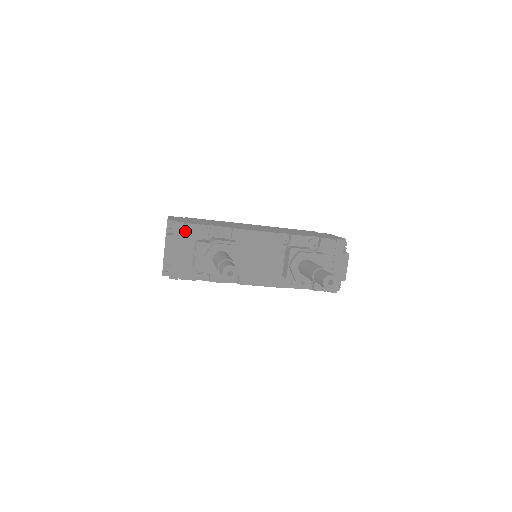
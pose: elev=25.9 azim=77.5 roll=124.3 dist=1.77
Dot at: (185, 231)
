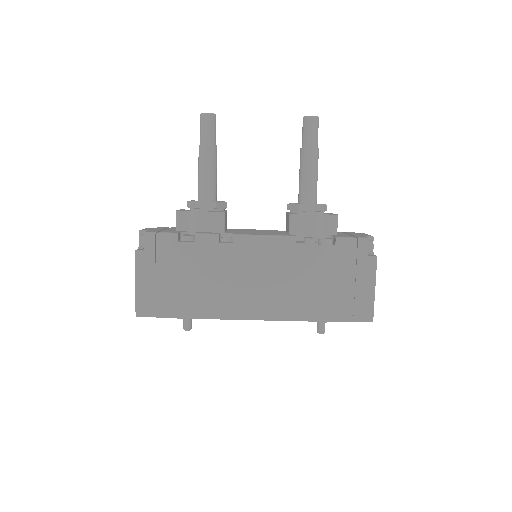
Dot at: occluded
